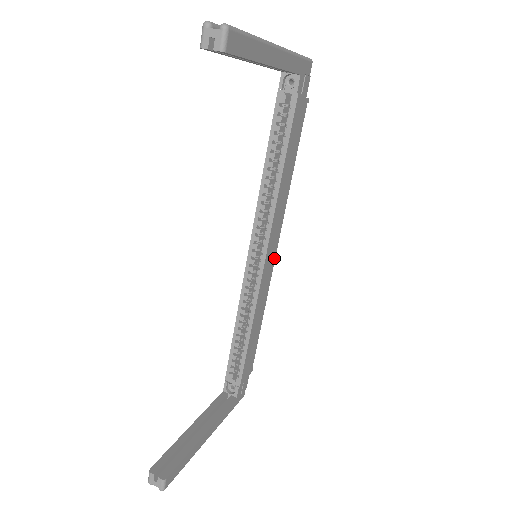
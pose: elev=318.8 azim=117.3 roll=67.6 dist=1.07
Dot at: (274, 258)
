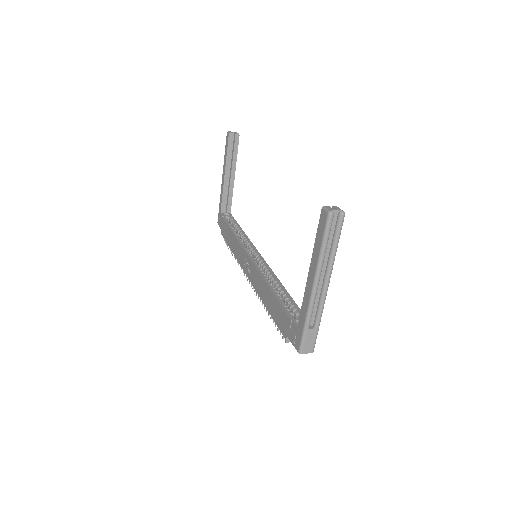
Dot at: occluded
